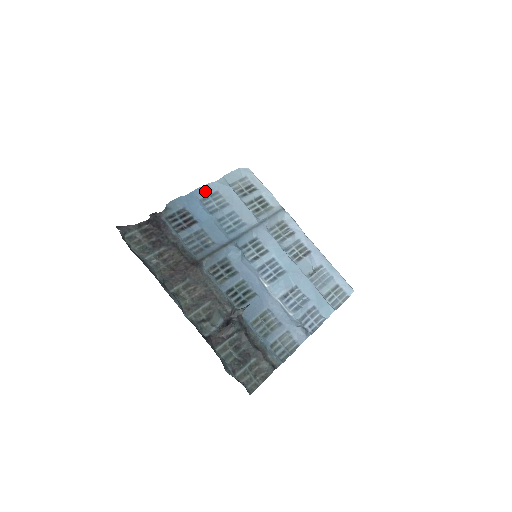
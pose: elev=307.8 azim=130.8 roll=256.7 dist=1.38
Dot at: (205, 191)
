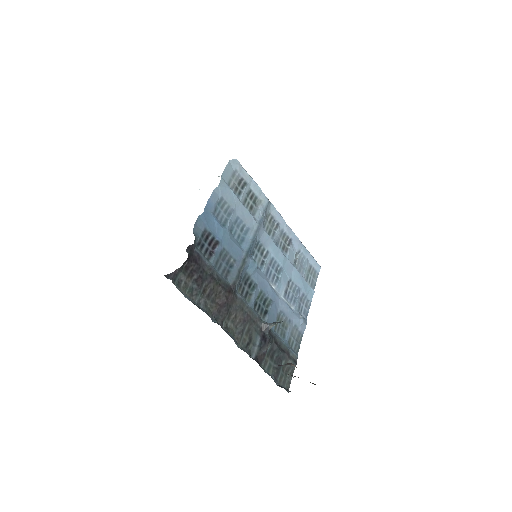
Dot at: (214, 201)
